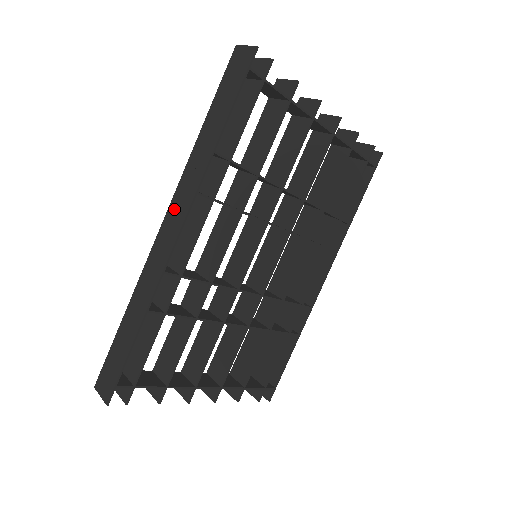
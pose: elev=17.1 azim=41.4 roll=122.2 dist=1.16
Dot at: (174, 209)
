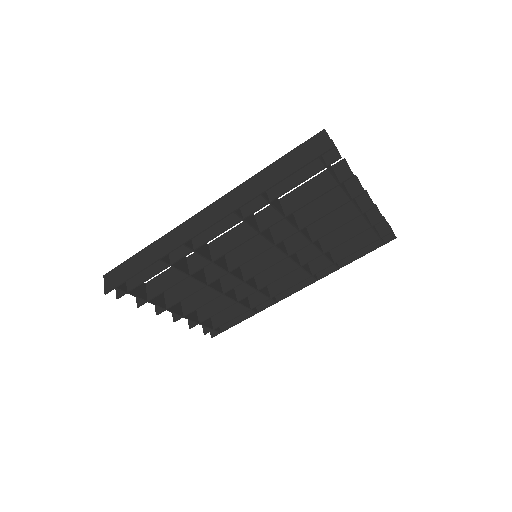
Dot at: (215, 208)
